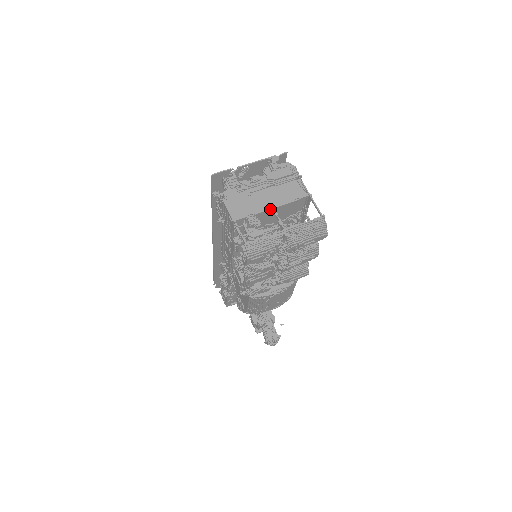
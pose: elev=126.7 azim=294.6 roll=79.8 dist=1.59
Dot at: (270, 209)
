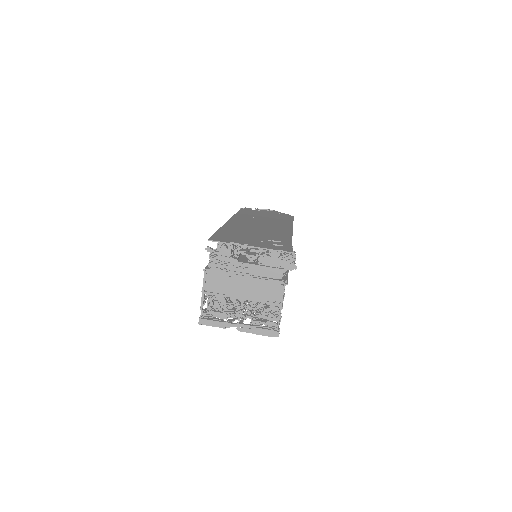
Dot at: occluded
